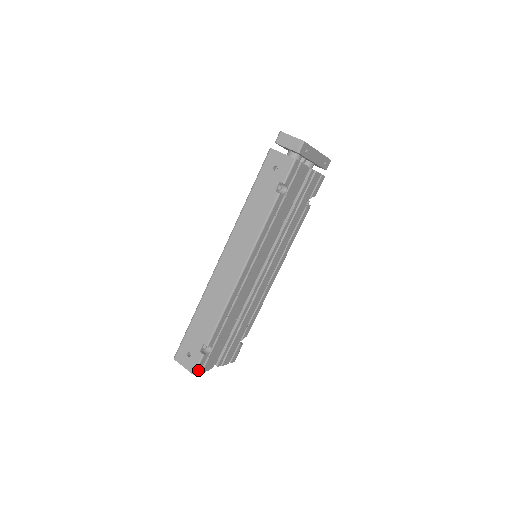
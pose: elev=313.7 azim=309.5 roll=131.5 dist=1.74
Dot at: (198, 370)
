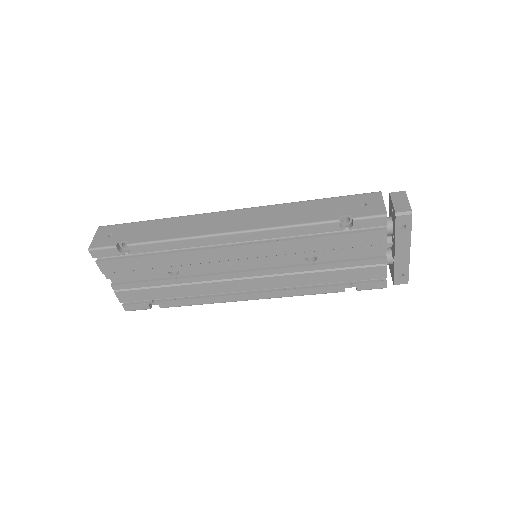
Dot at: (96, 252)
